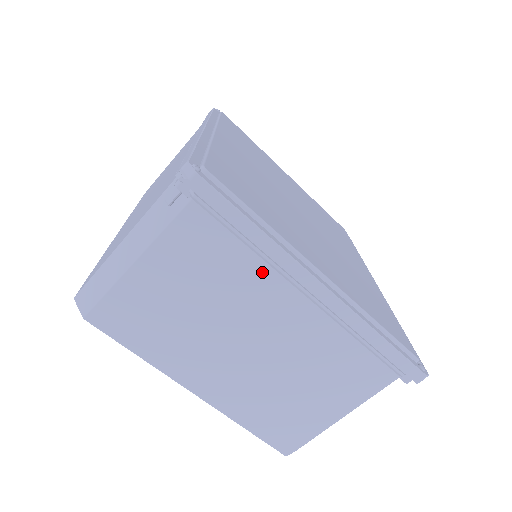
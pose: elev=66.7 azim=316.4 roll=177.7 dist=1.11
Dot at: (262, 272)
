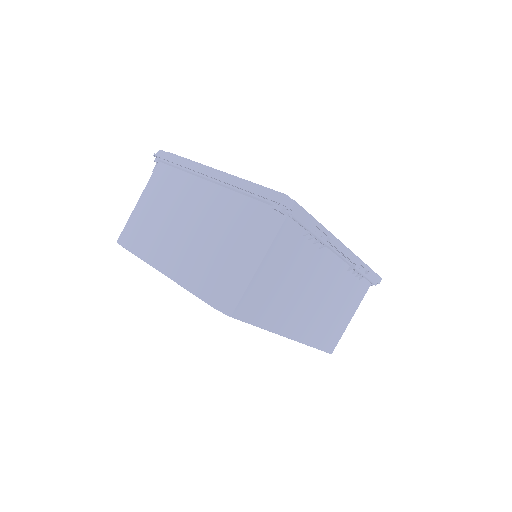
Dot at: (186, 179)
